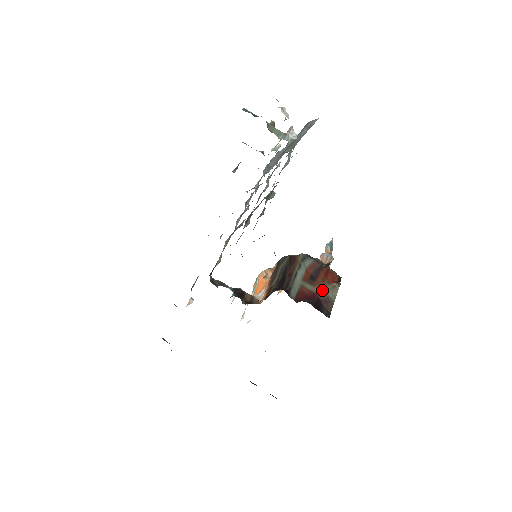
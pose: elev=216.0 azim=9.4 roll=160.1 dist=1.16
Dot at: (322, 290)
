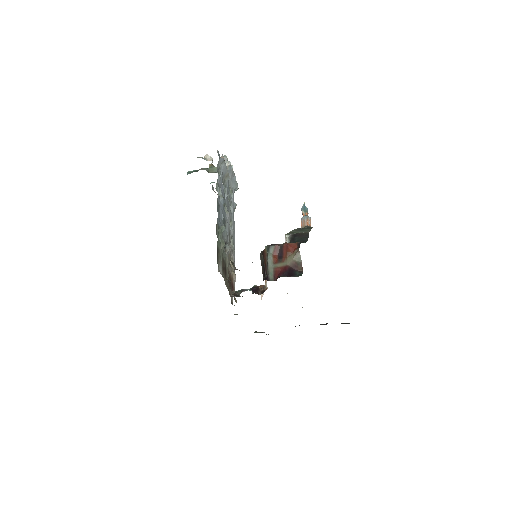
Dot at: (290, 261)
